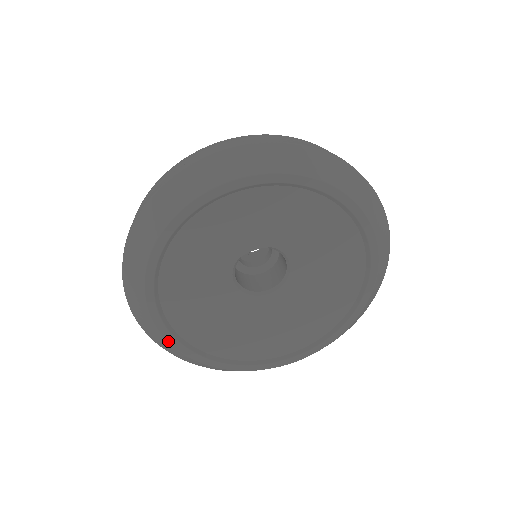
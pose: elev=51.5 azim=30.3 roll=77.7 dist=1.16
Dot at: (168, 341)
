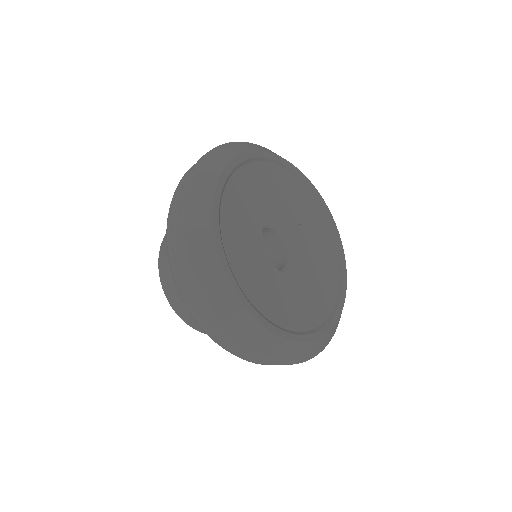
Dot at: (214, 228)
